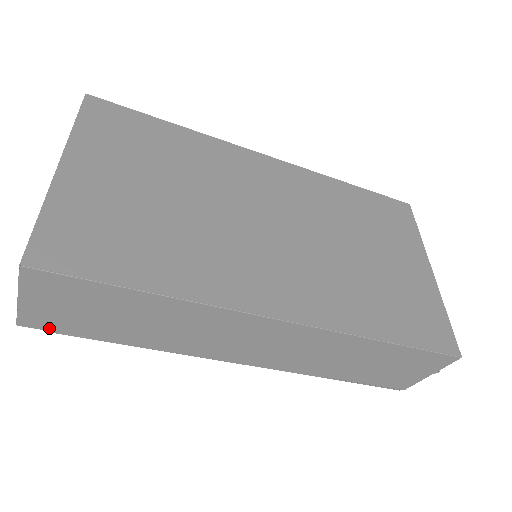
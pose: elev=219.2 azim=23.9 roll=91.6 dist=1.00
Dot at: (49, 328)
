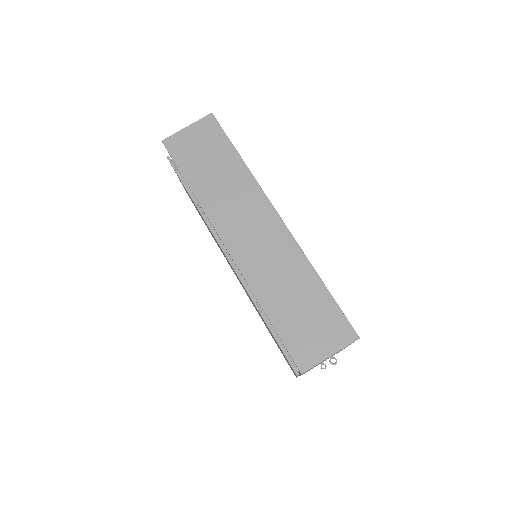
Dot at: (172, 151)
